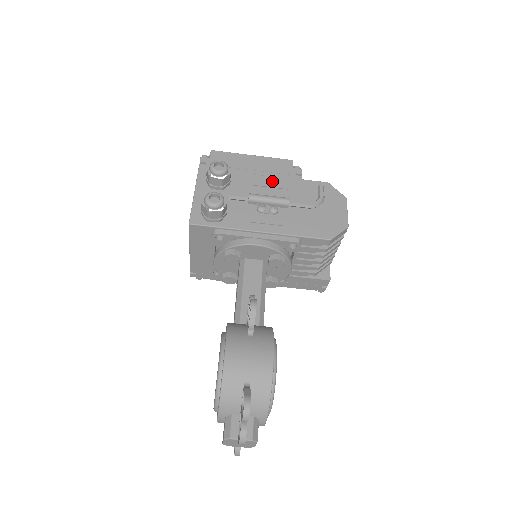
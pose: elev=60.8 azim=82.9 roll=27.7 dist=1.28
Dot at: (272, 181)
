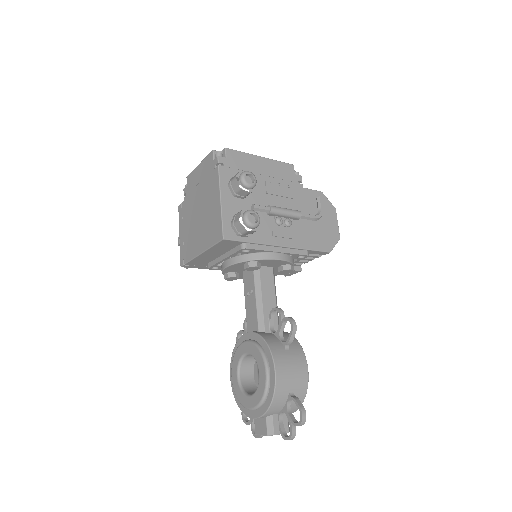
Dot at: (282, 189)
